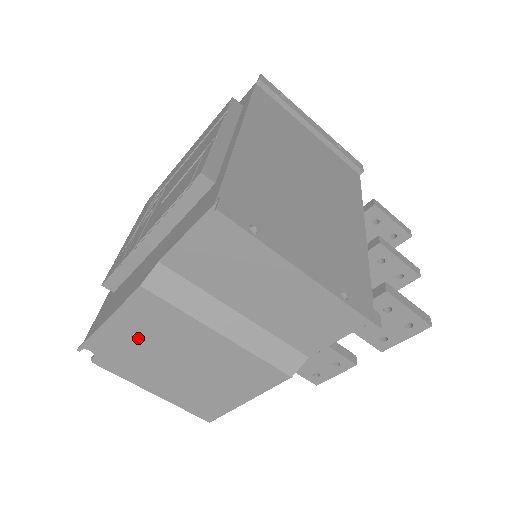
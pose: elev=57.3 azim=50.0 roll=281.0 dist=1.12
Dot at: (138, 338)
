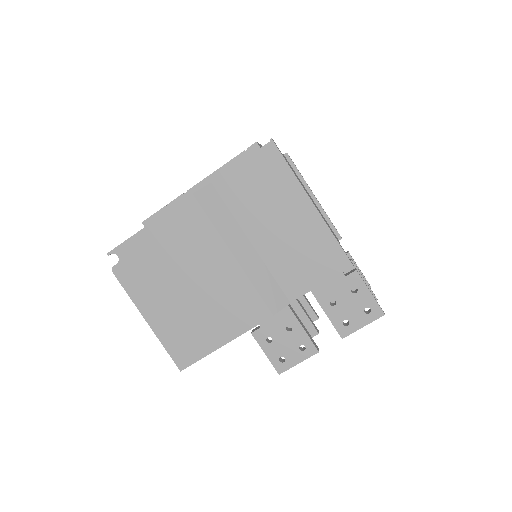
Dot at: (165, 248)
